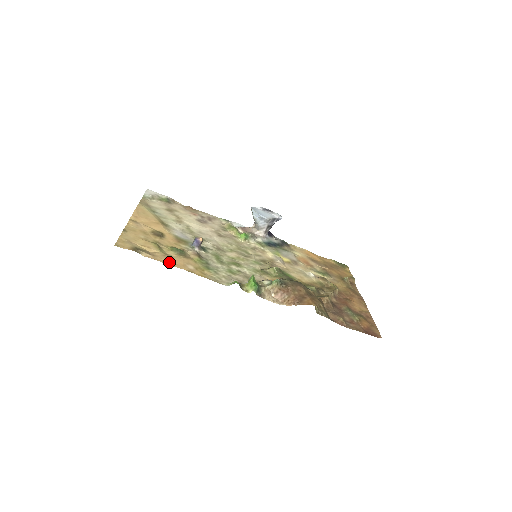
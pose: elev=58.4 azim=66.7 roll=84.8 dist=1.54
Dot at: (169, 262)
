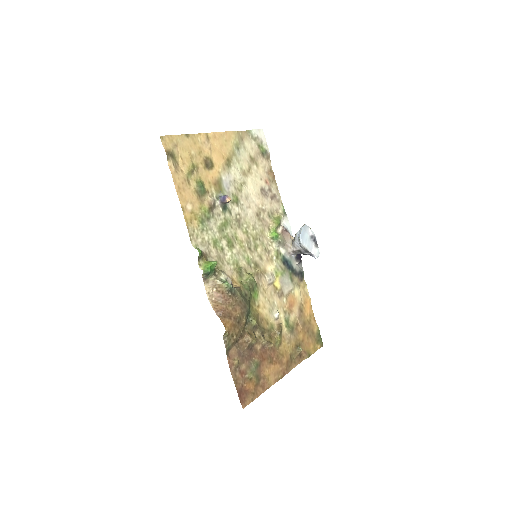
Dot at: (179, 187)
